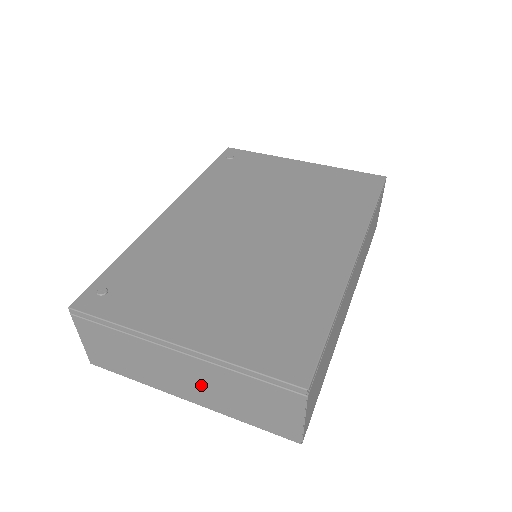
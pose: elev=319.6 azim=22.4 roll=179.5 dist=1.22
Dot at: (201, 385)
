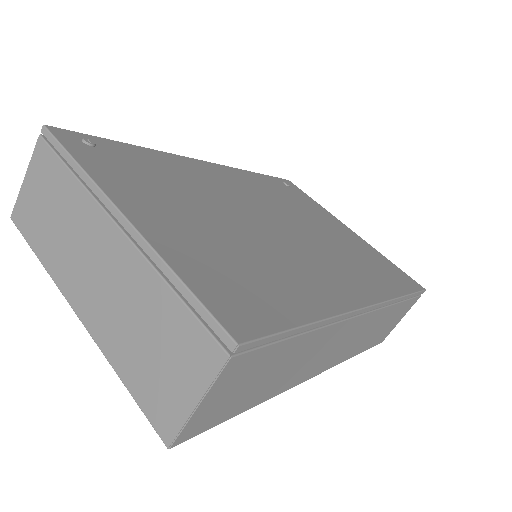
Dot at: (108, 291)
